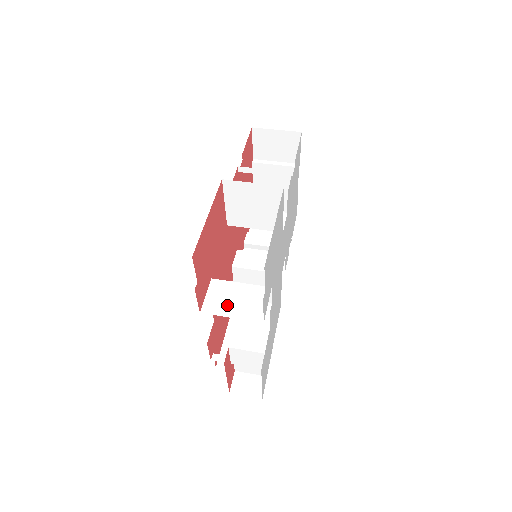
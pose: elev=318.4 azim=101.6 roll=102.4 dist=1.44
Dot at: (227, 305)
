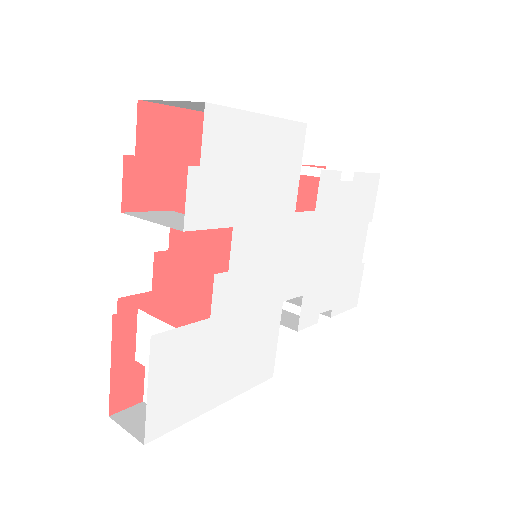
Dot at: (159, 218)
